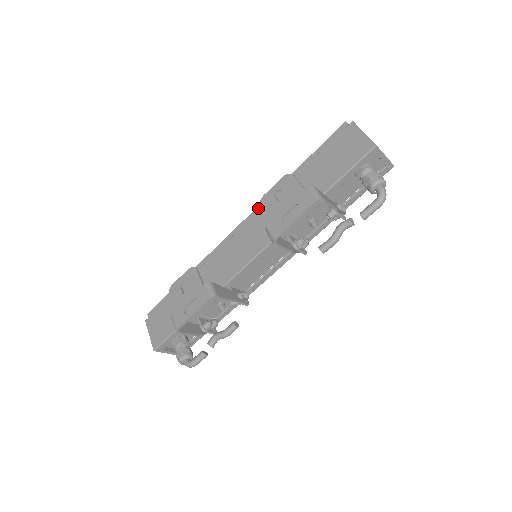
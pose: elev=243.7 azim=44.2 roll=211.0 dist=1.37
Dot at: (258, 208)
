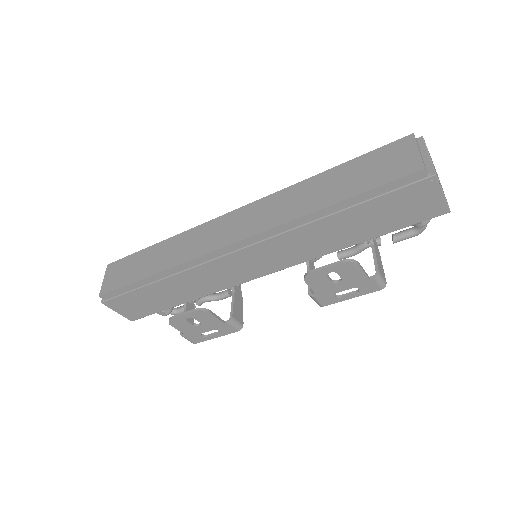
Dot at: (269, 232)
